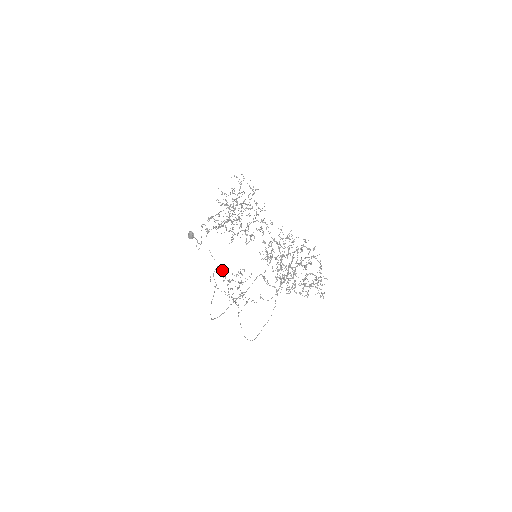
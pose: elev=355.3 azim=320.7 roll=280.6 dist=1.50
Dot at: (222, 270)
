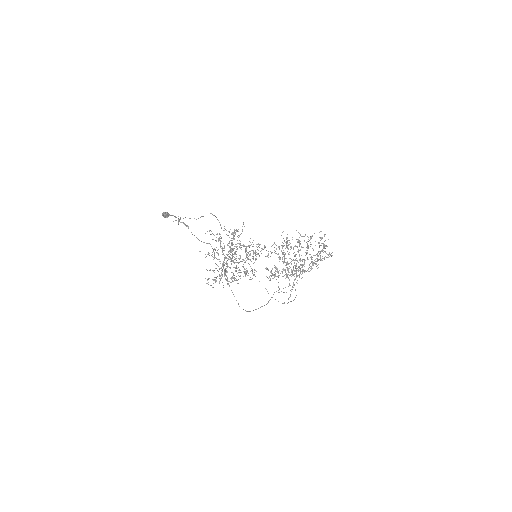
Dot at: occluded
